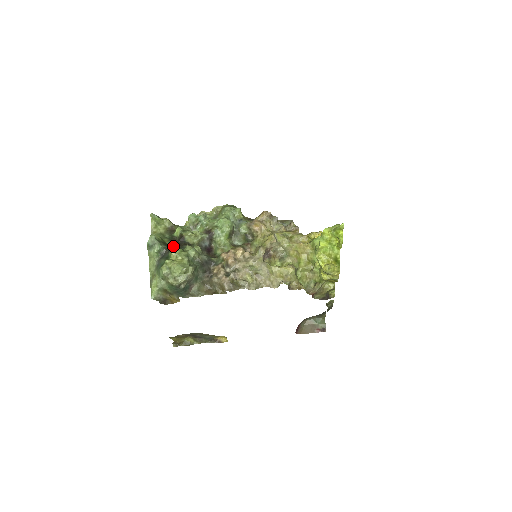
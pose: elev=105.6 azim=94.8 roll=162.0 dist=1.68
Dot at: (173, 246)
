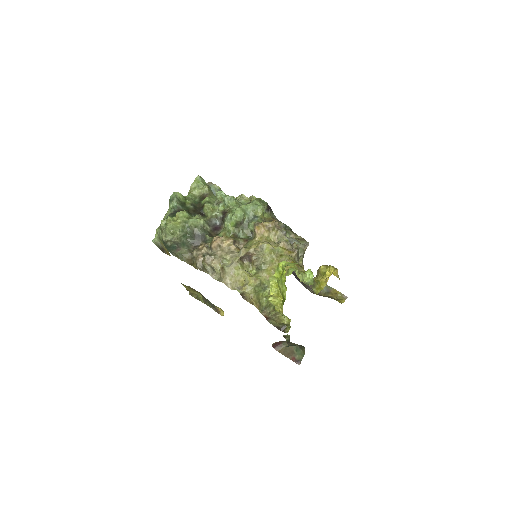
Dot at: (187, 209)
